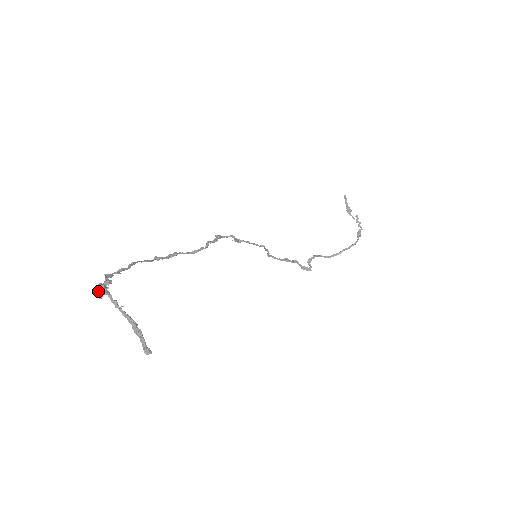
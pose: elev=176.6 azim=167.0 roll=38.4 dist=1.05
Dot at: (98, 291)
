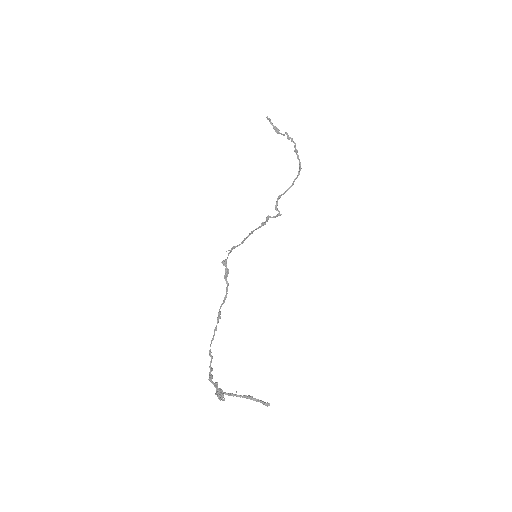
Dot at: (219, 398)
